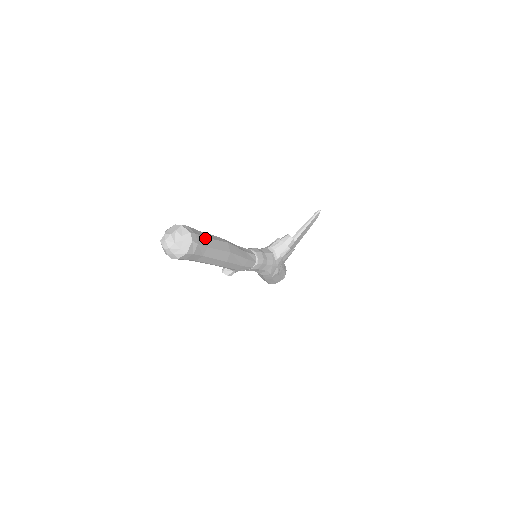
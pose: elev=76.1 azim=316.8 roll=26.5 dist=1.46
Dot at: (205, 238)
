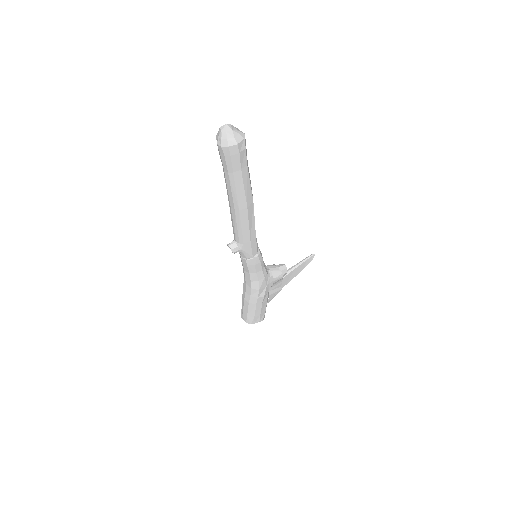
Dot at: occluded
